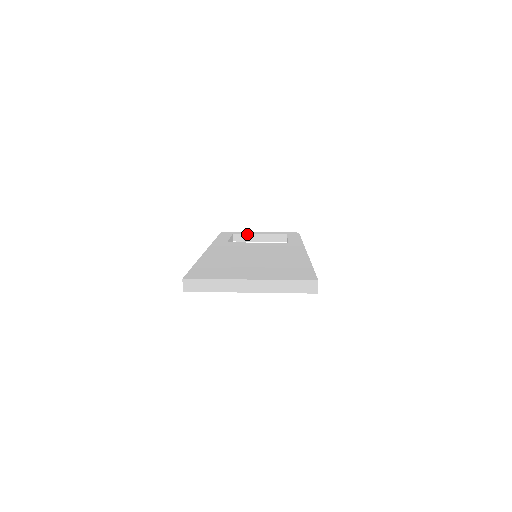
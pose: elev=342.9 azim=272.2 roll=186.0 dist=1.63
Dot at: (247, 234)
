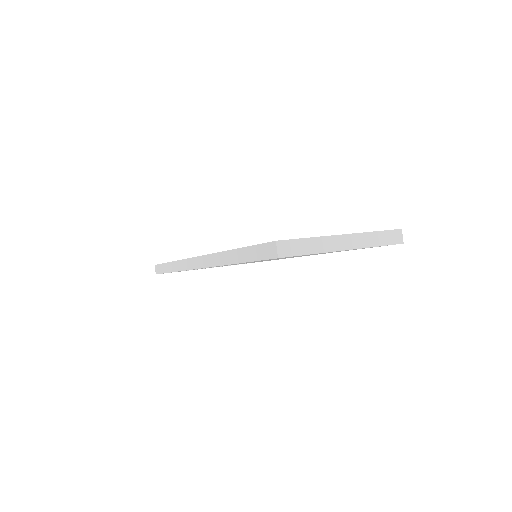
Dot at: occluded
